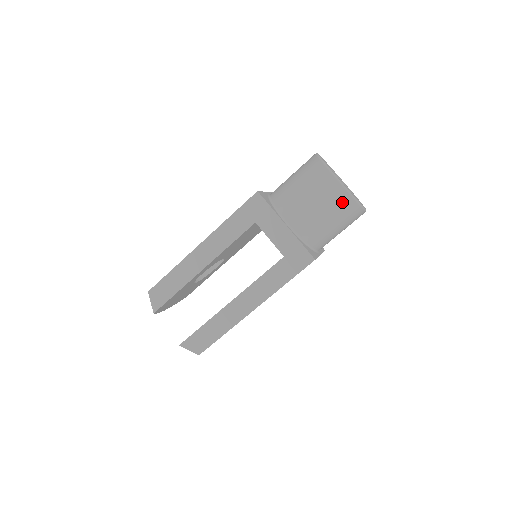
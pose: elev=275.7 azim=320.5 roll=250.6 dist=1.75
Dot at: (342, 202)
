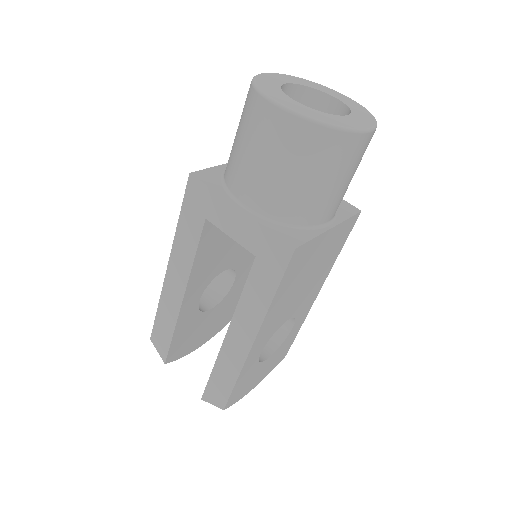
Dot at: (301, 138)
